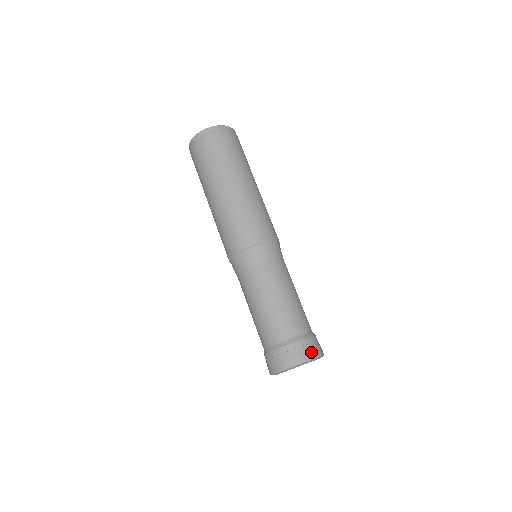
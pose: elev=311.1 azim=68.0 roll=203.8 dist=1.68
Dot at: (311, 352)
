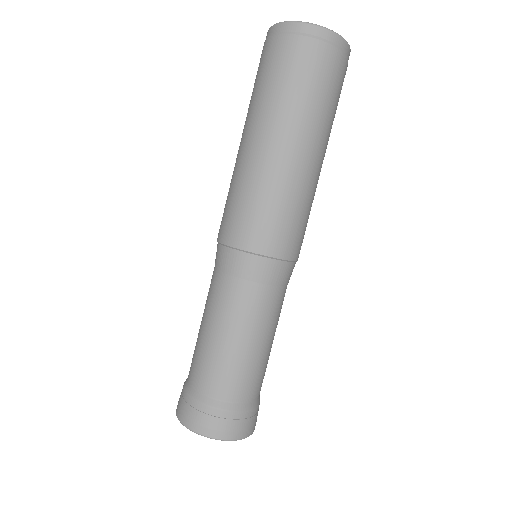
Dot at: (203, 426)
